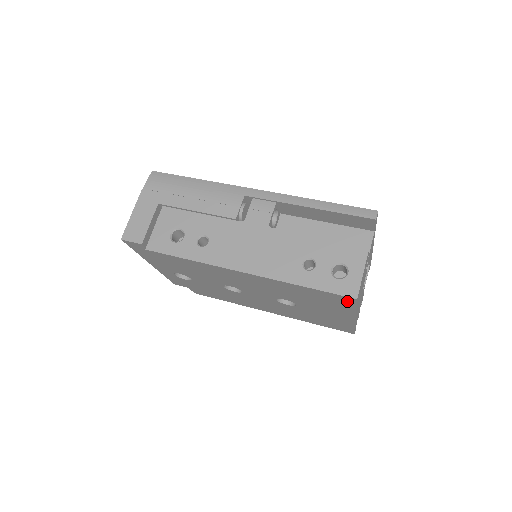
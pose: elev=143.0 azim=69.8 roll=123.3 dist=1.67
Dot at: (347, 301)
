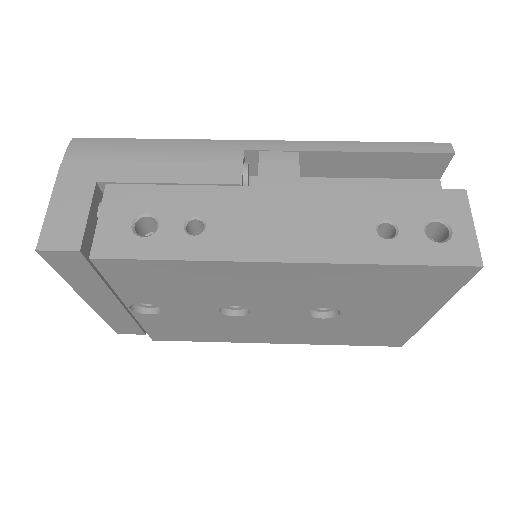
Dot at: (456, 277)
